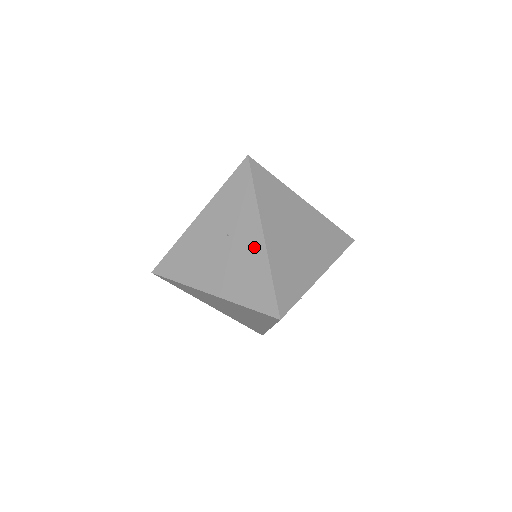
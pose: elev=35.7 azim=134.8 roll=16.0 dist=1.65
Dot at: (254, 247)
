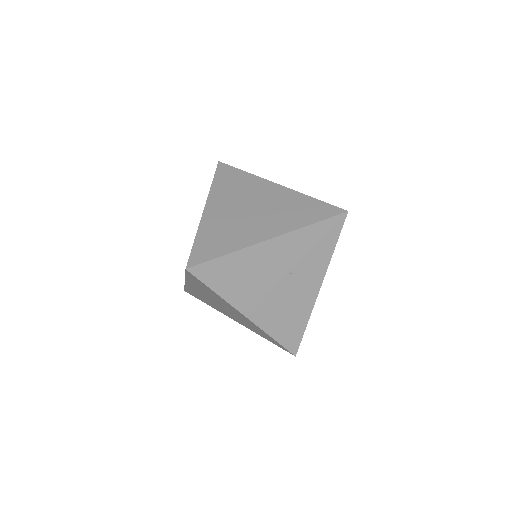
Dot at: (308, 295)
